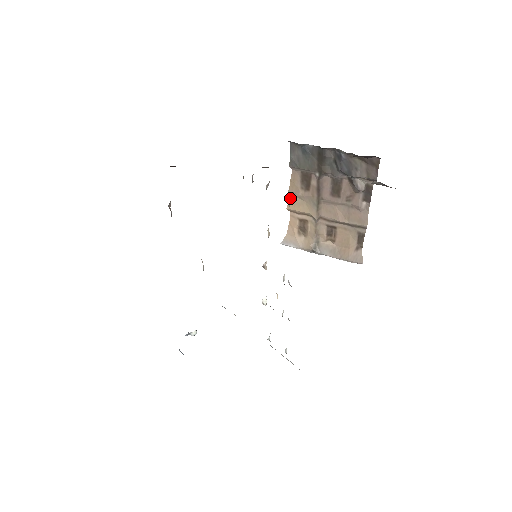
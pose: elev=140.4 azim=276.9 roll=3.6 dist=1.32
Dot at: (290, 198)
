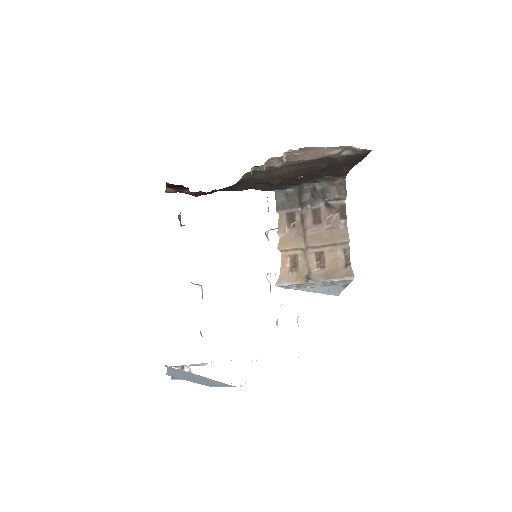
Dot at: (284, 158)
